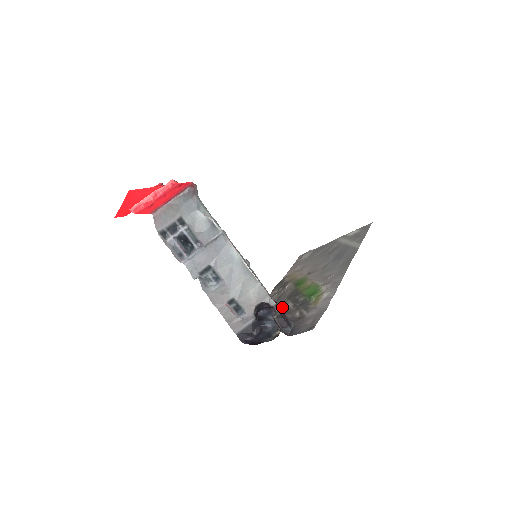
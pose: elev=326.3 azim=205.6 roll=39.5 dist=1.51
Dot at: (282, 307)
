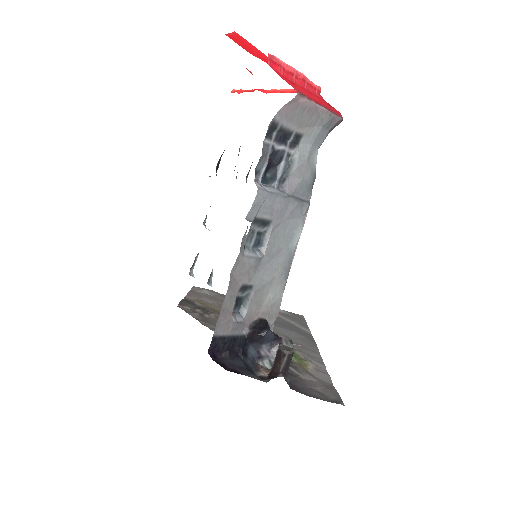
Dot at: occluded
